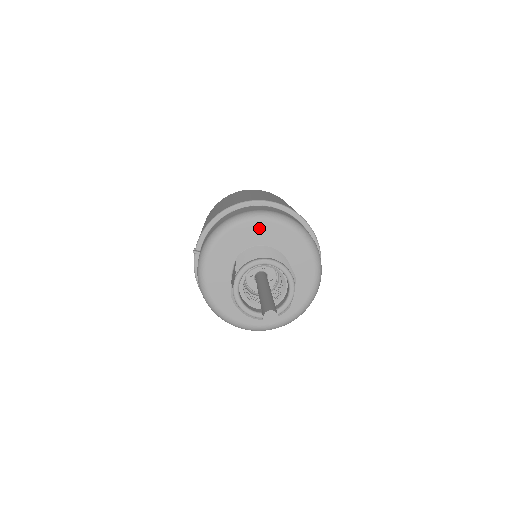
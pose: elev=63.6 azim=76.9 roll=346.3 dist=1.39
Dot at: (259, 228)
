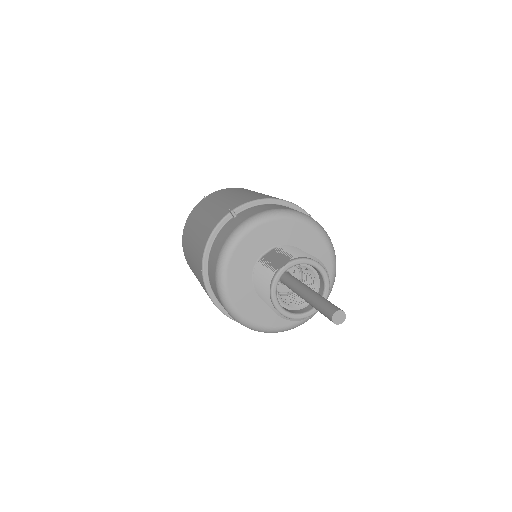
Dot at: (312, 237)
